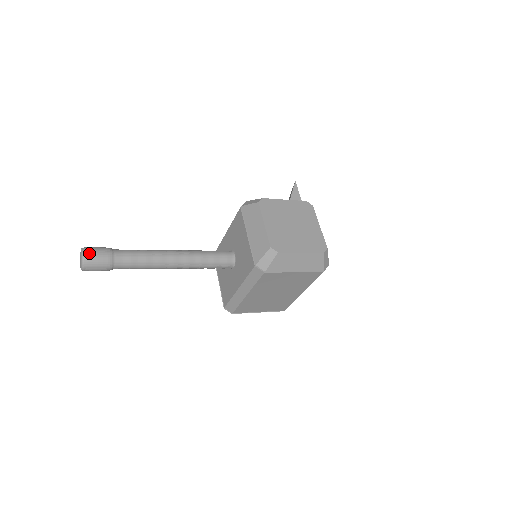
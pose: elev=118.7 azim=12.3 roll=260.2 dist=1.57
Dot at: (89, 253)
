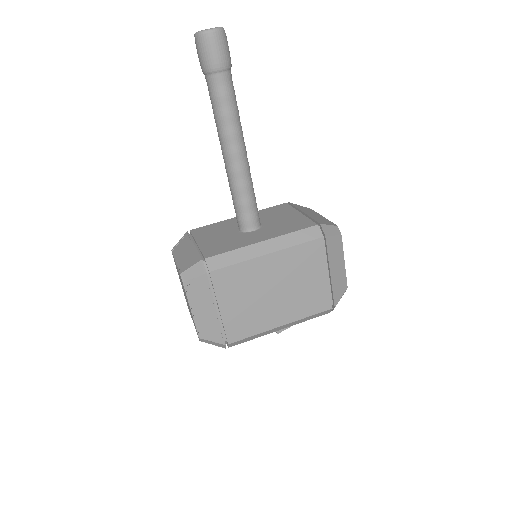
Dot at: (226, 36)
